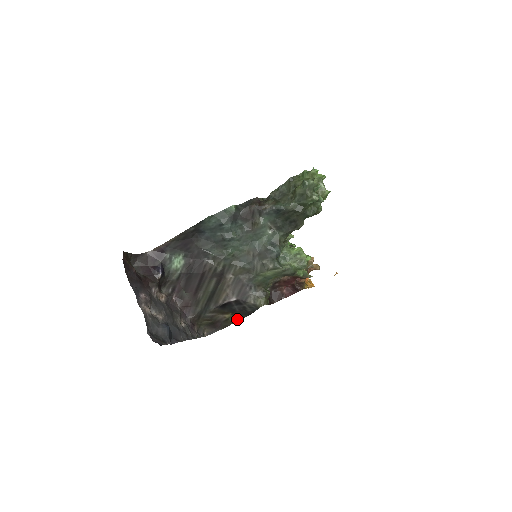
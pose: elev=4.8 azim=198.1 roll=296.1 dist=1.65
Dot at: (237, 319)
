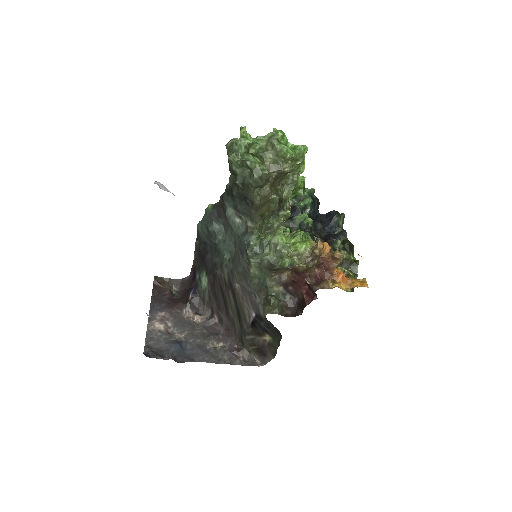
Dot at: (278, 342)
